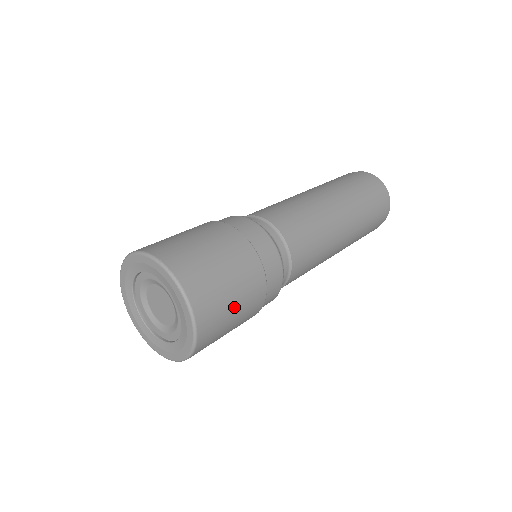
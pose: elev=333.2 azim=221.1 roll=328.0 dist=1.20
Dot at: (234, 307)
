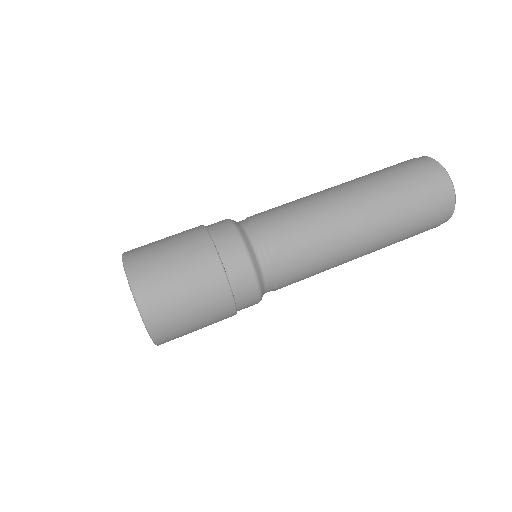
Dot at: (185, 296)
